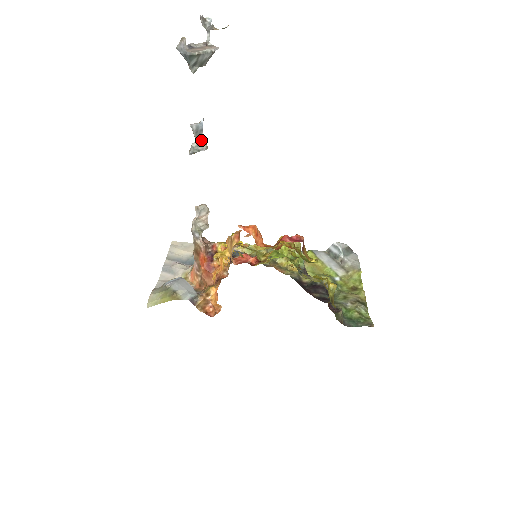
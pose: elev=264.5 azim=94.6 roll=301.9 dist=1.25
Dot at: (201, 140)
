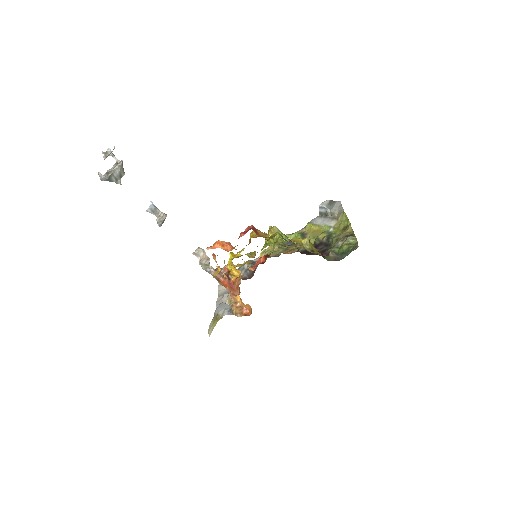
Dot at: (160, 214)
